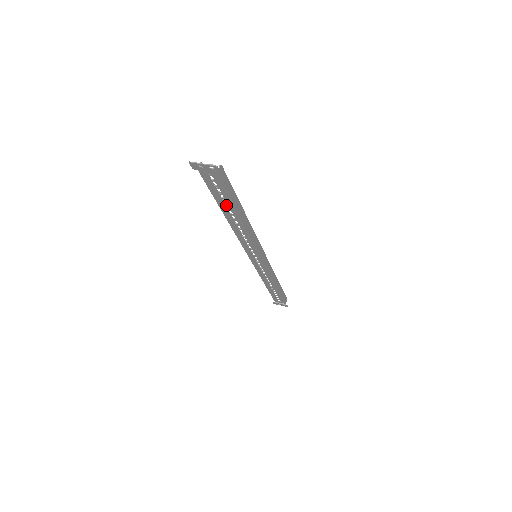
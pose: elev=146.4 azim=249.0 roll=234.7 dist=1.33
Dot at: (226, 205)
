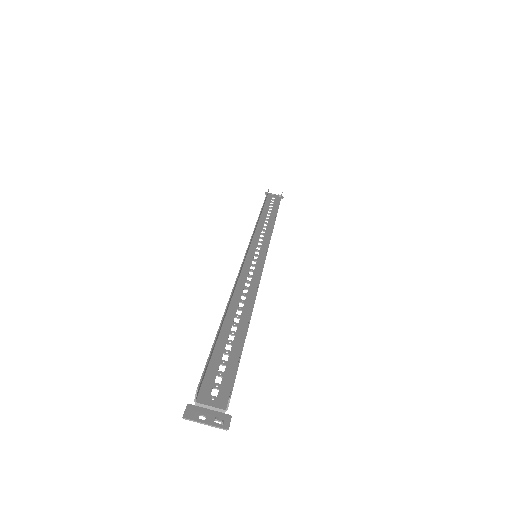
Dot at: occluded
